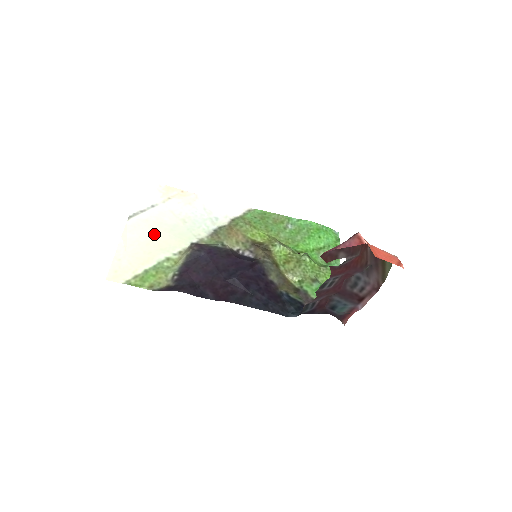
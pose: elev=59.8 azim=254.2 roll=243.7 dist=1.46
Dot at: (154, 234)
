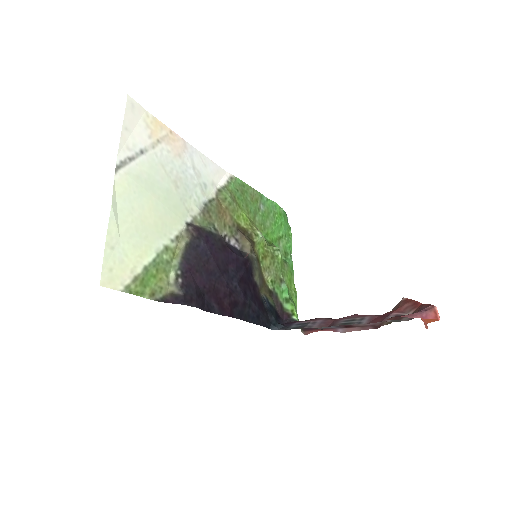
Dot at: (148, 204)
